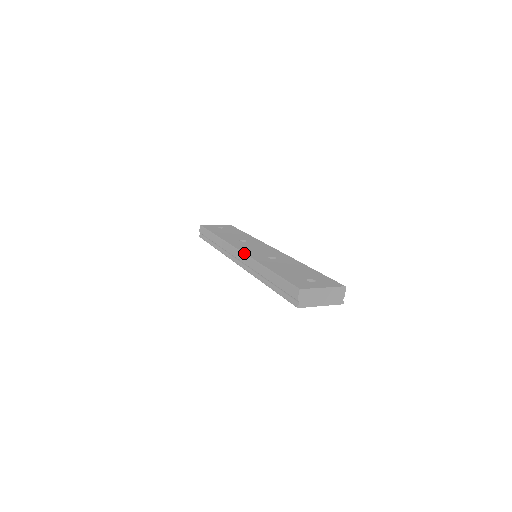
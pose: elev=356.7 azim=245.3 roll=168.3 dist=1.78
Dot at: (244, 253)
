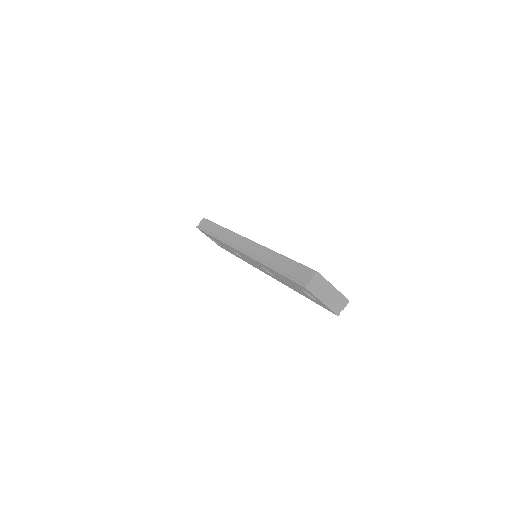
Dot at: occluded
